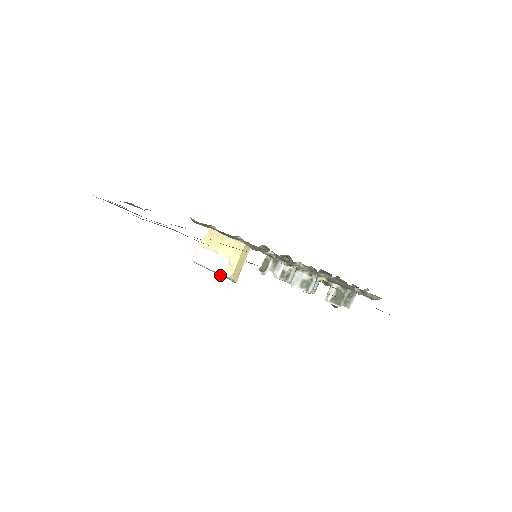
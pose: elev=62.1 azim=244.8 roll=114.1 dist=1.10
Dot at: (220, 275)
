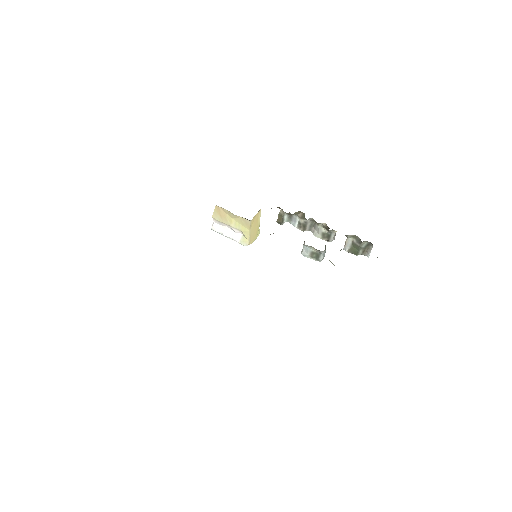
Dot at: occluded
